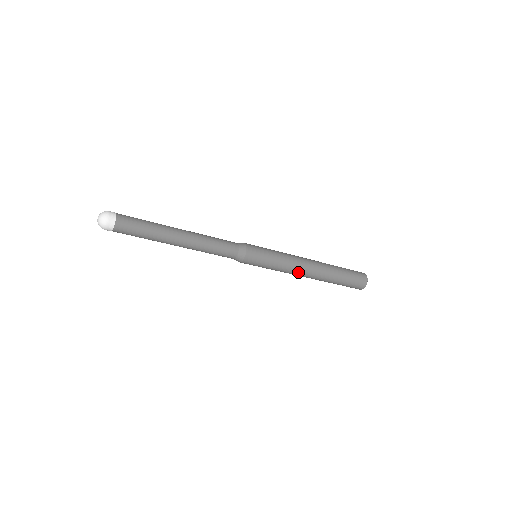
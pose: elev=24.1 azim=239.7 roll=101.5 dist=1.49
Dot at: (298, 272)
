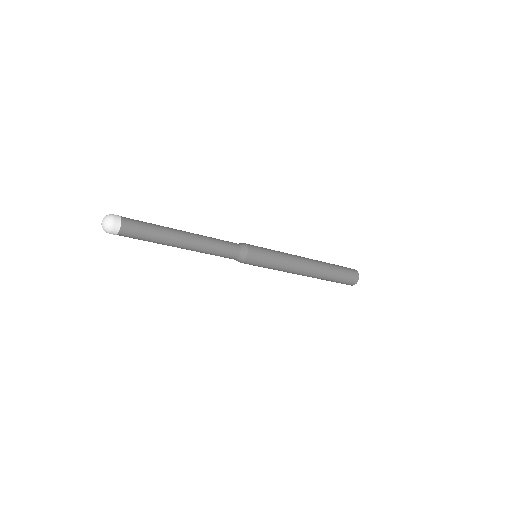
Dot at: (298, 266)
